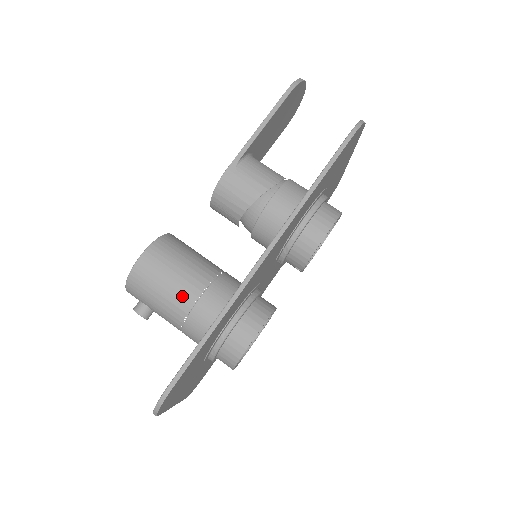
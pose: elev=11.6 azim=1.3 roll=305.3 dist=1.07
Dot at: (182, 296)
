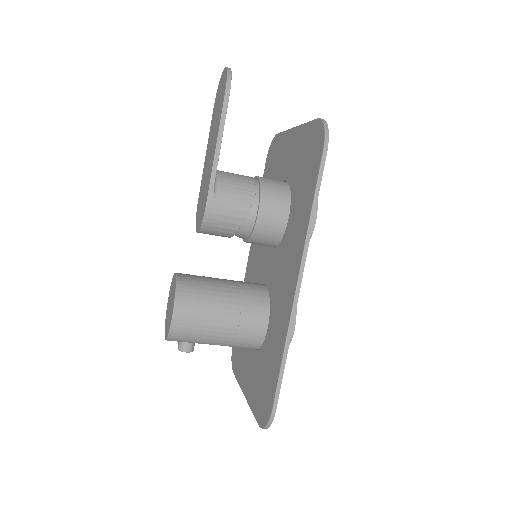
Dot at: (224, 328)
